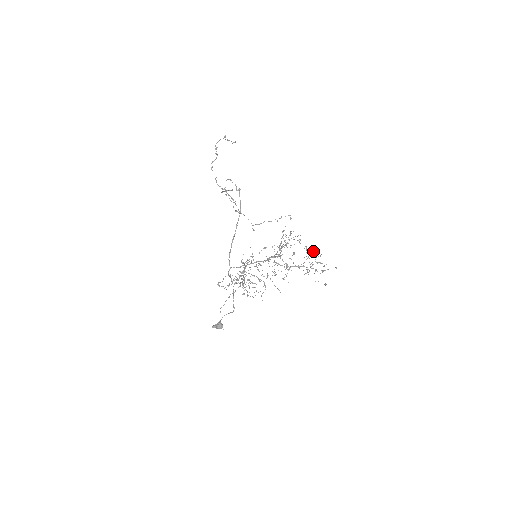
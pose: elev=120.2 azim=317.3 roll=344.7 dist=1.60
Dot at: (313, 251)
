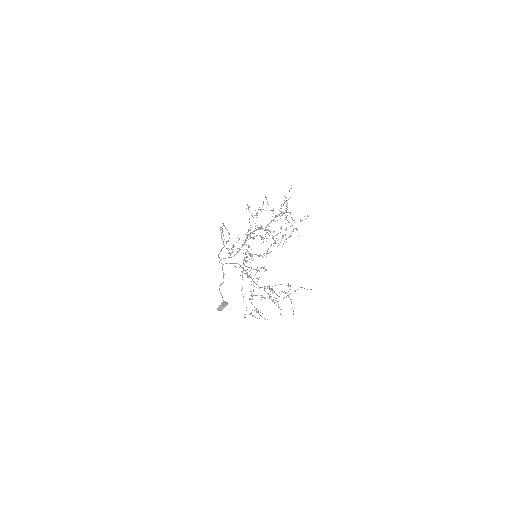
Dot at: occluded
